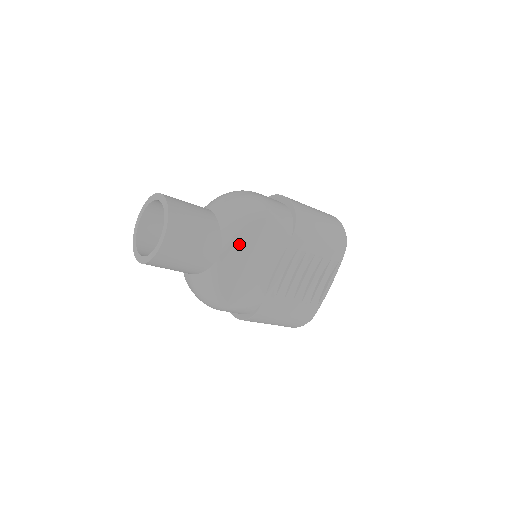
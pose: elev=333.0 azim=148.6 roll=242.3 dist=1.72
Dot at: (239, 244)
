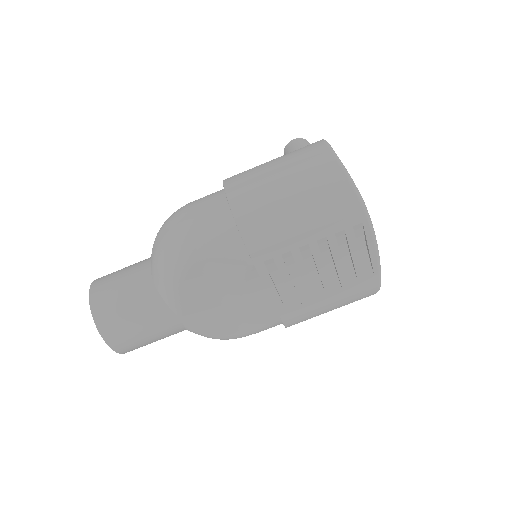
Dot at: (192, 298)
